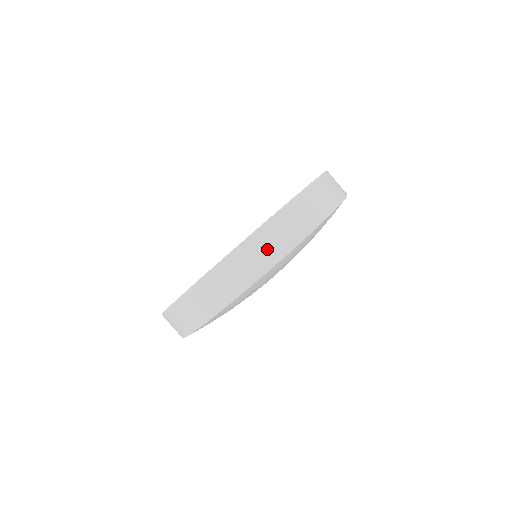
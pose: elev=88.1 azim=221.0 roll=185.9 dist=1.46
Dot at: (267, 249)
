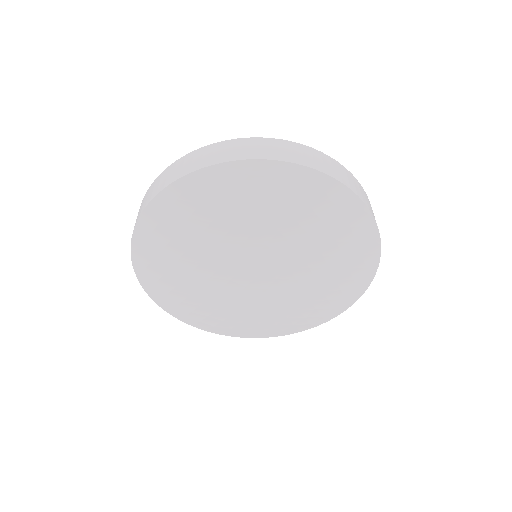
Dot at: (342, 174)
